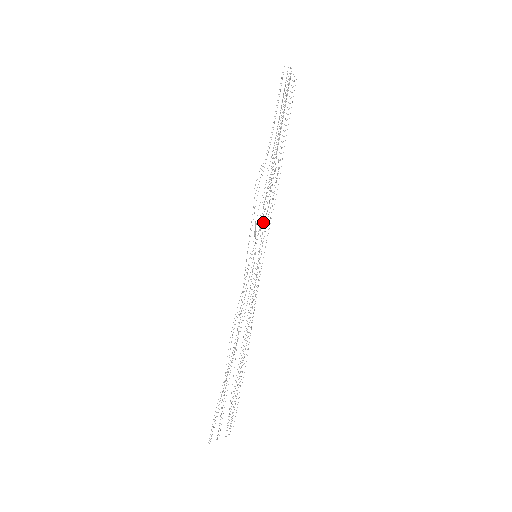
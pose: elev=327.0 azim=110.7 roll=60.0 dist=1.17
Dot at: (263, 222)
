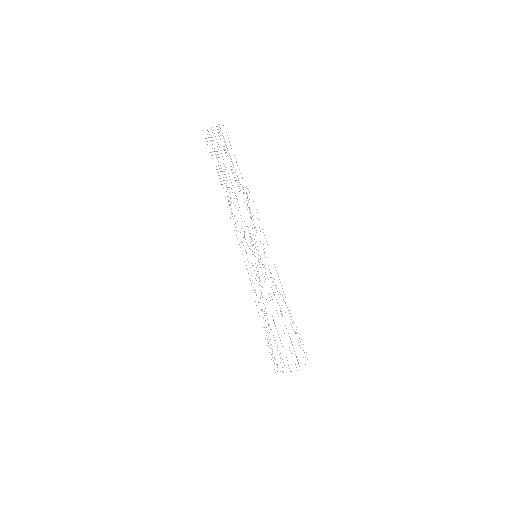
Dot at: occluded
